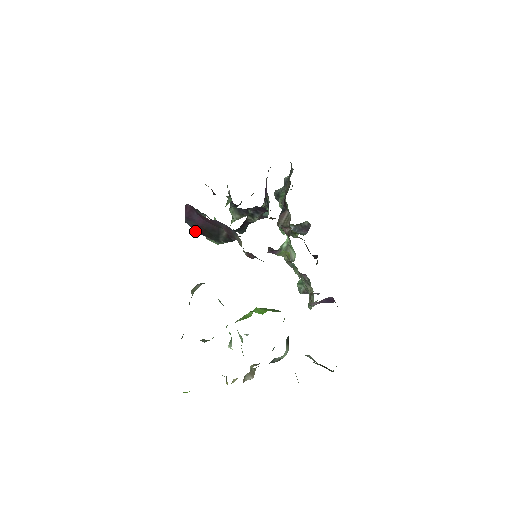
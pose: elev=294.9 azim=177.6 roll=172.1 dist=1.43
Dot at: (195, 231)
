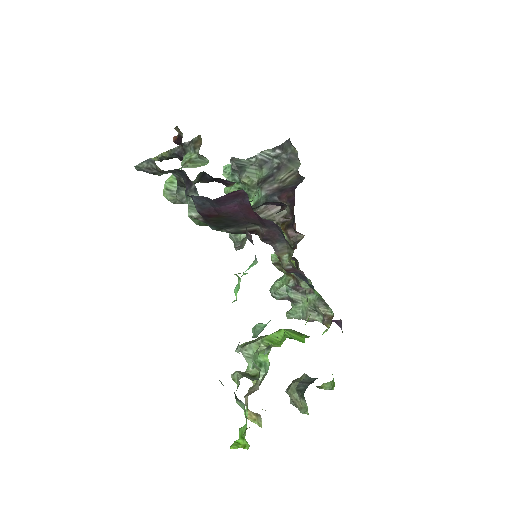
Dot at: (197, 210)
